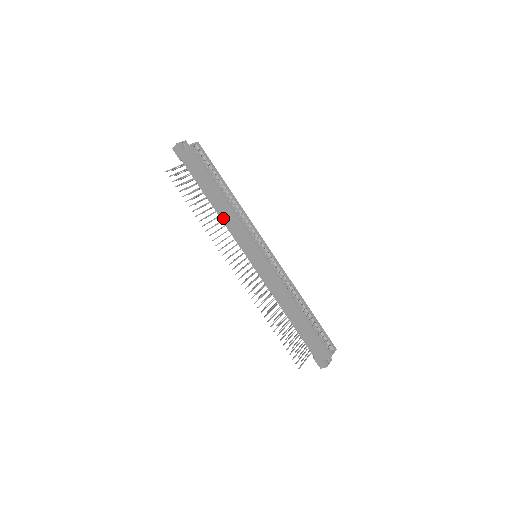
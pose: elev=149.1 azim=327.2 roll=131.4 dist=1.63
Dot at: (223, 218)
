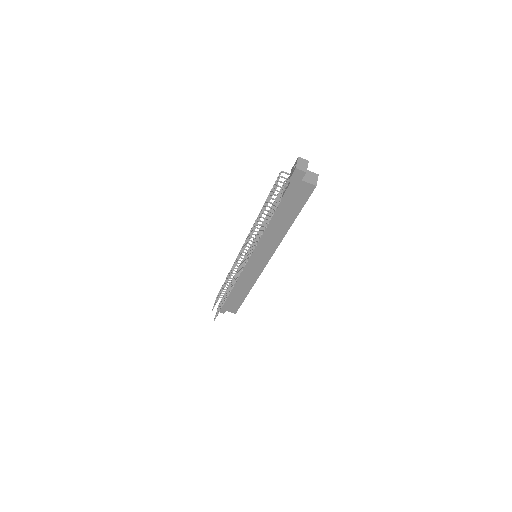
Dot at: (267, 232)
